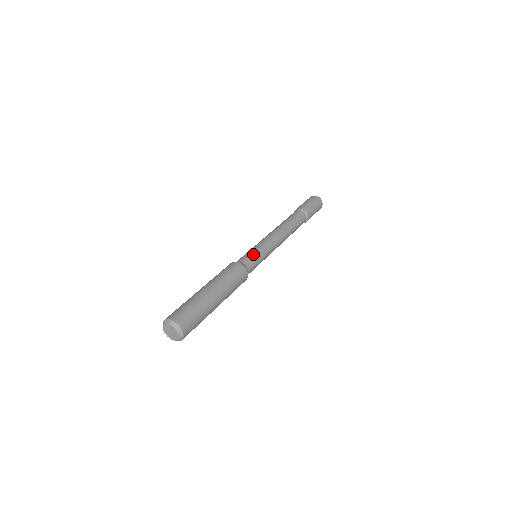
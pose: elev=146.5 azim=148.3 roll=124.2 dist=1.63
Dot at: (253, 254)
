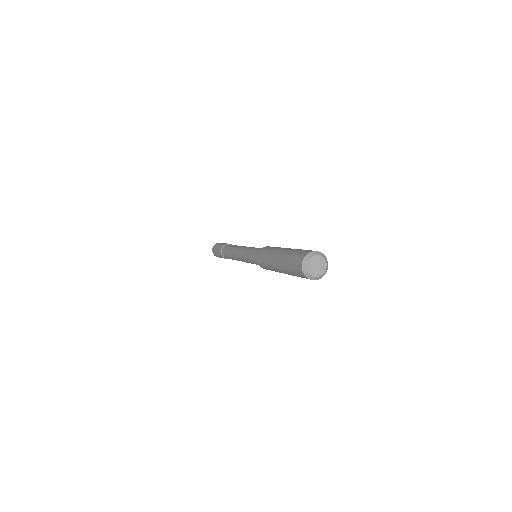
Dot at: occluded
